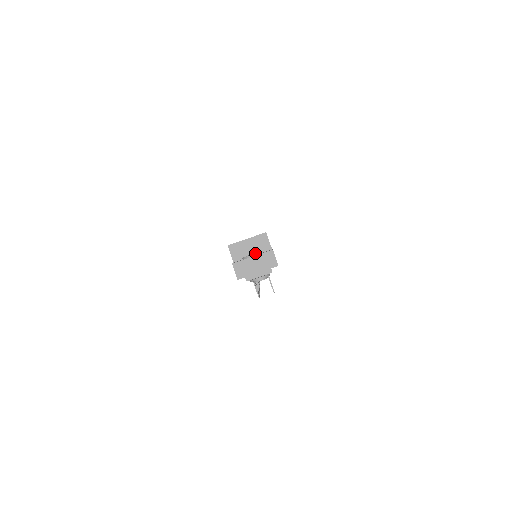
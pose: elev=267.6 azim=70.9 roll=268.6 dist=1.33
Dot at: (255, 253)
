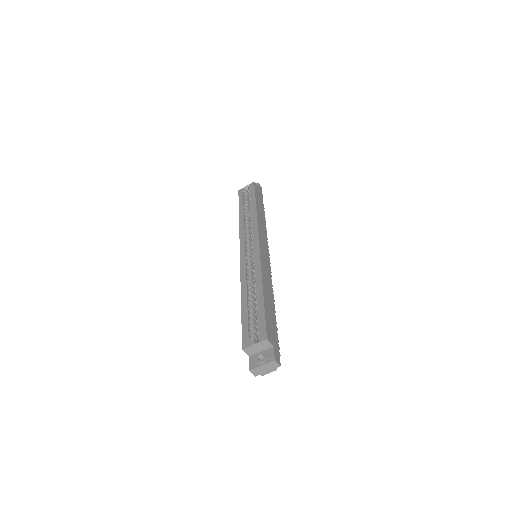
Dot at: (263, 362)
